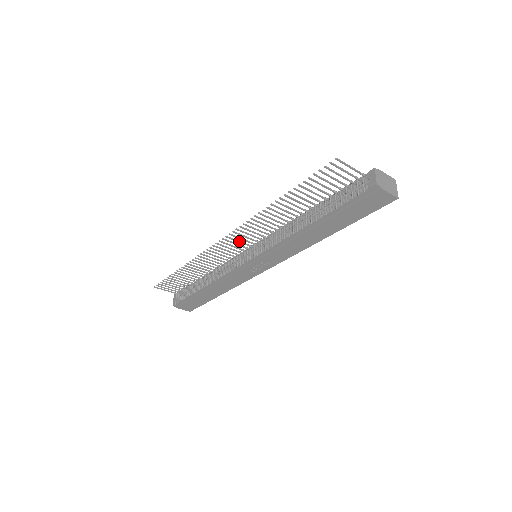
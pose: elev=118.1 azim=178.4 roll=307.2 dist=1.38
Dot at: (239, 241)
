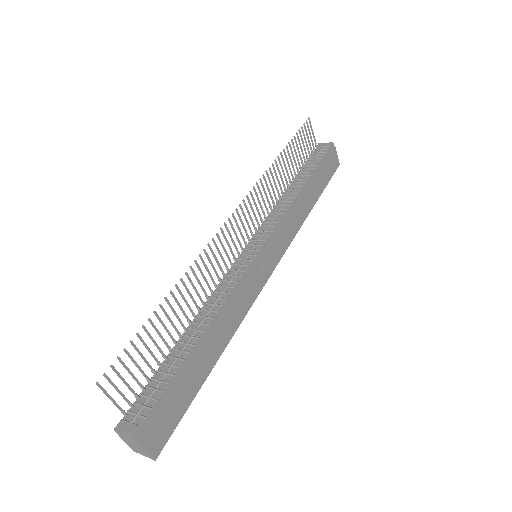
Dot at: (243, 225)
